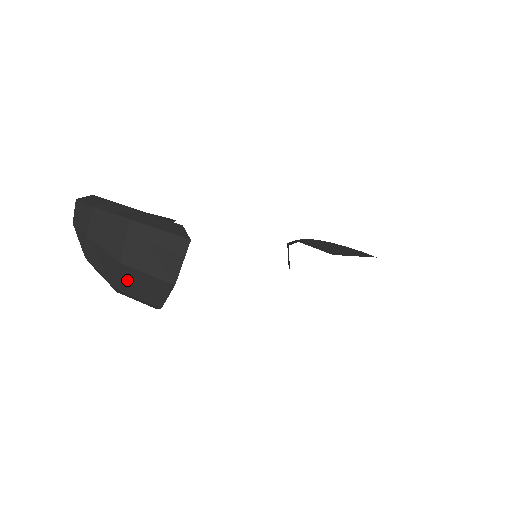
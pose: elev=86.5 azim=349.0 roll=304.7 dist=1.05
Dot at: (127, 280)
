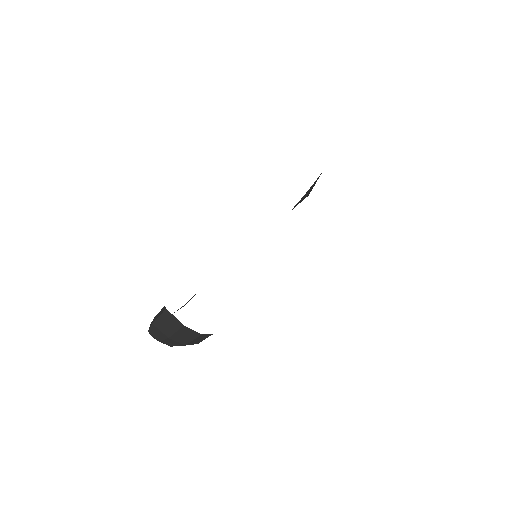
Dot at: (180, 340)
